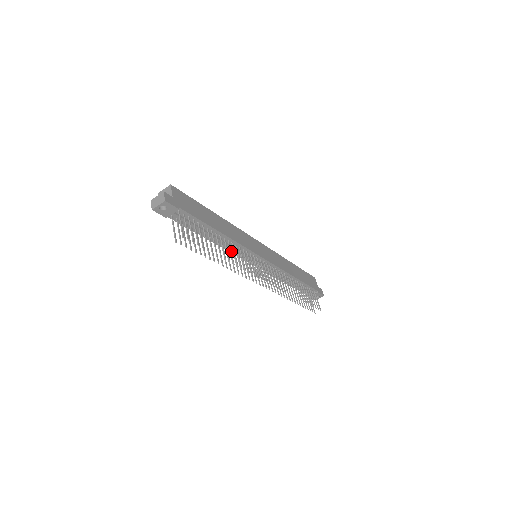
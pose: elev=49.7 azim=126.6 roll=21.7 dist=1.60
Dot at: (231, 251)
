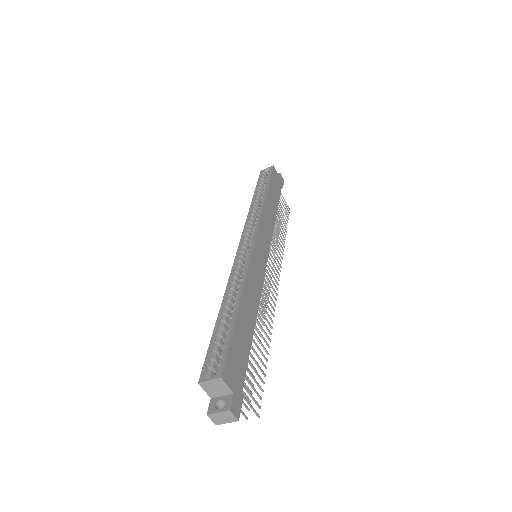
Dot at: (263, 321)
